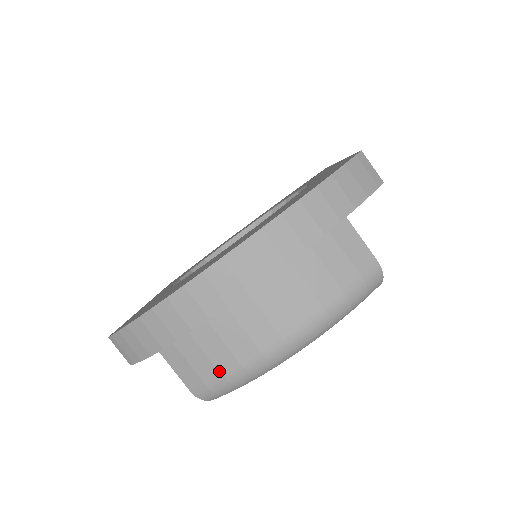
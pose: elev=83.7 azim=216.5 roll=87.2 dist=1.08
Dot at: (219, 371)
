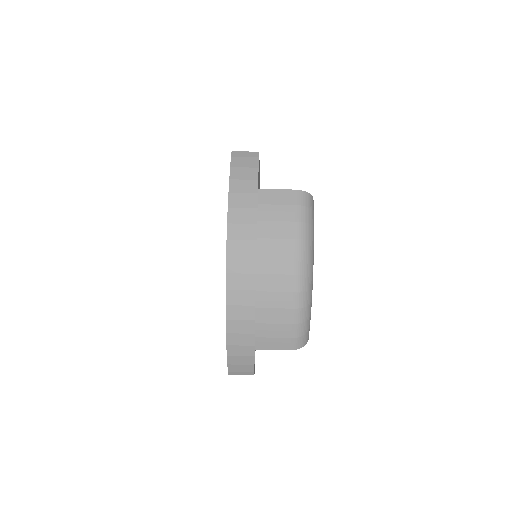
Dot at: (289, 324)
